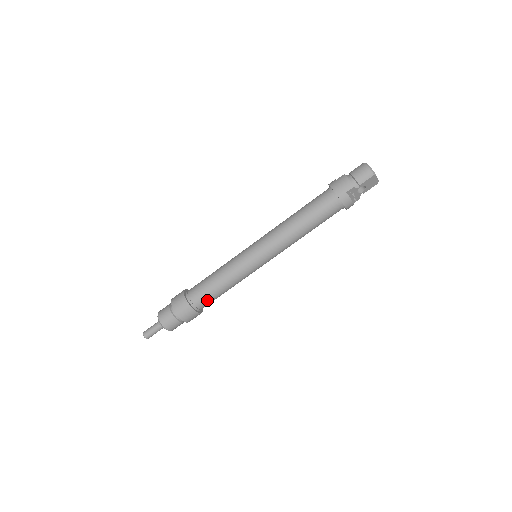
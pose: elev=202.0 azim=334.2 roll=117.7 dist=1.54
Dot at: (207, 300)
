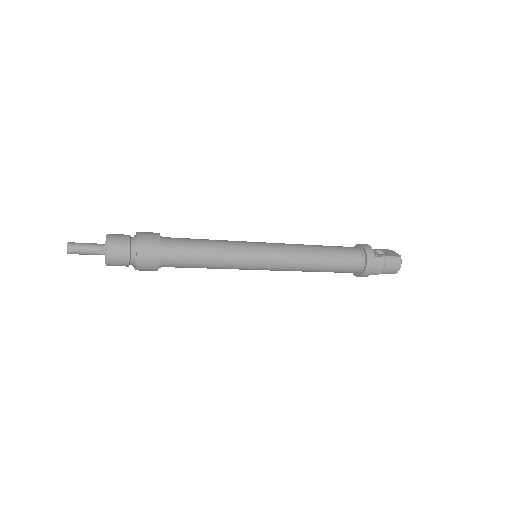
Dot at: (178, 267)
